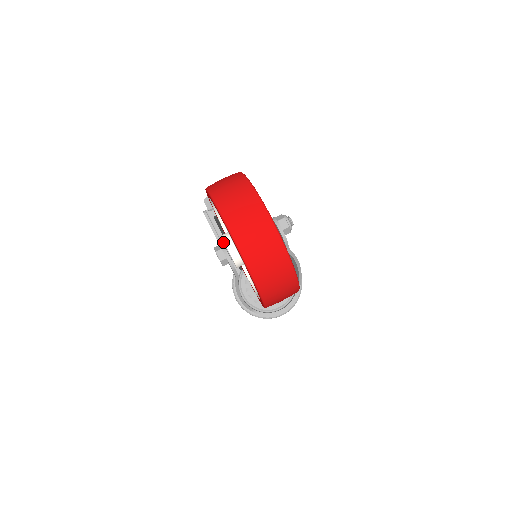
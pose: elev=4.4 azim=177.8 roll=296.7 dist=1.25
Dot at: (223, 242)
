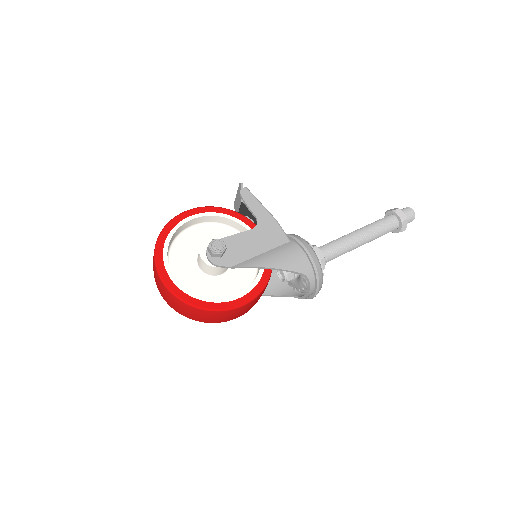
Dot at: occluded
